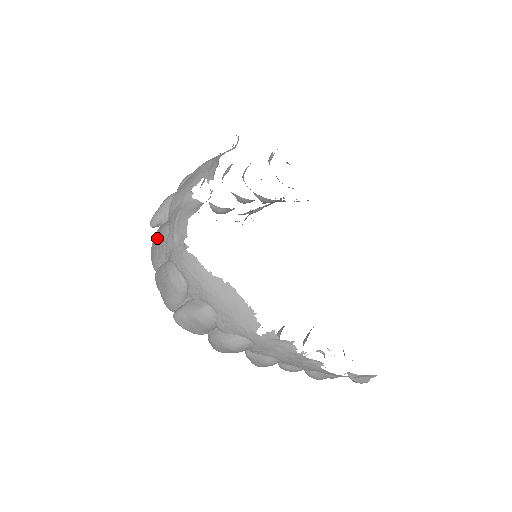
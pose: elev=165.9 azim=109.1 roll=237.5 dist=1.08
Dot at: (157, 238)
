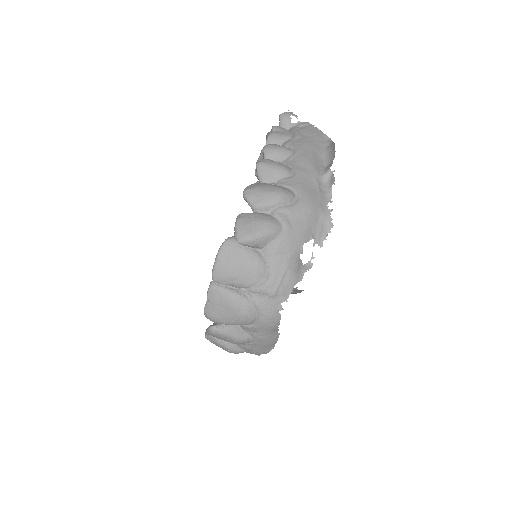
Dot at: (245, 266)
